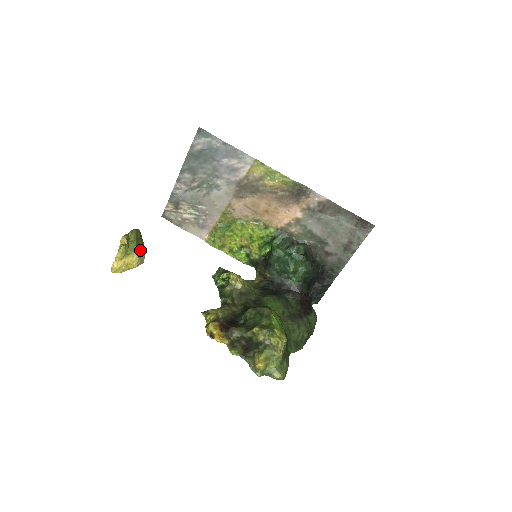
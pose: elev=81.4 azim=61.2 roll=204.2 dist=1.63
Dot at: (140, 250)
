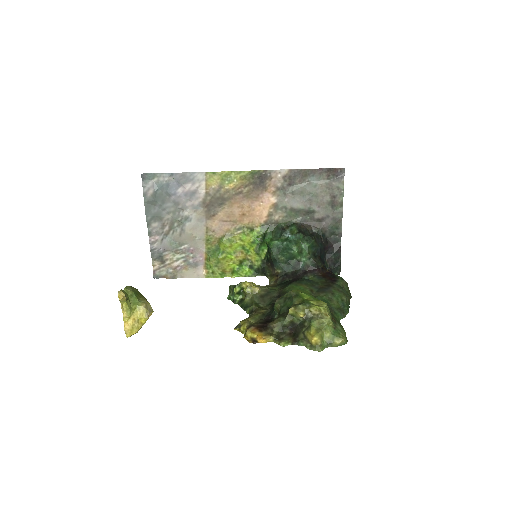
Dot at: (143, 301)
